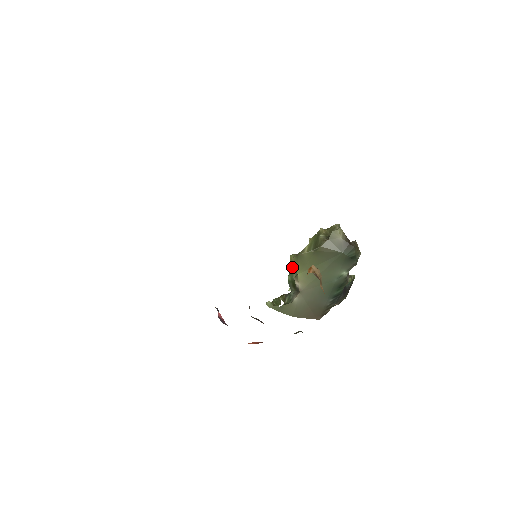
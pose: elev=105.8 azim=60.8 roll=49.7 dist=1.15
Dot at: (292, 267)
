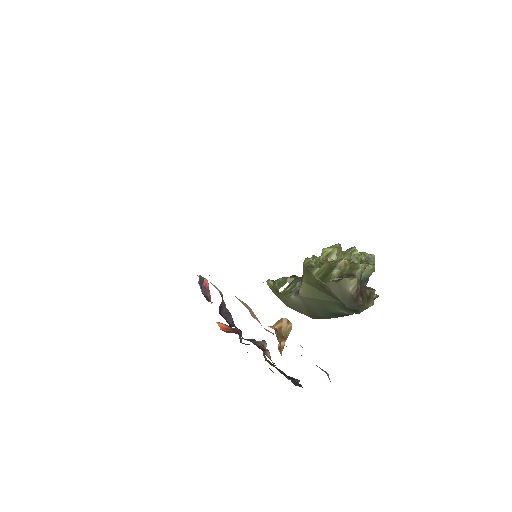
Dot at: (313, 259)
